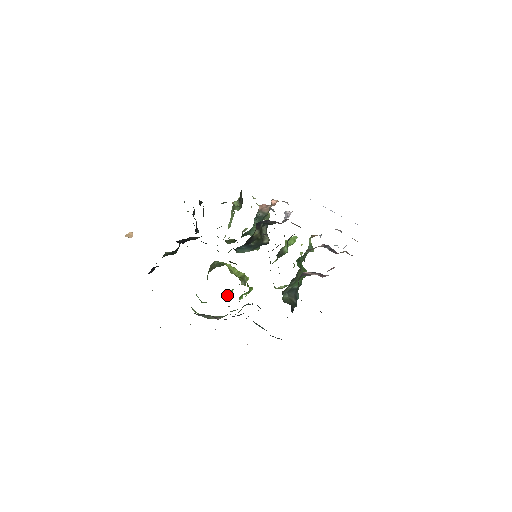
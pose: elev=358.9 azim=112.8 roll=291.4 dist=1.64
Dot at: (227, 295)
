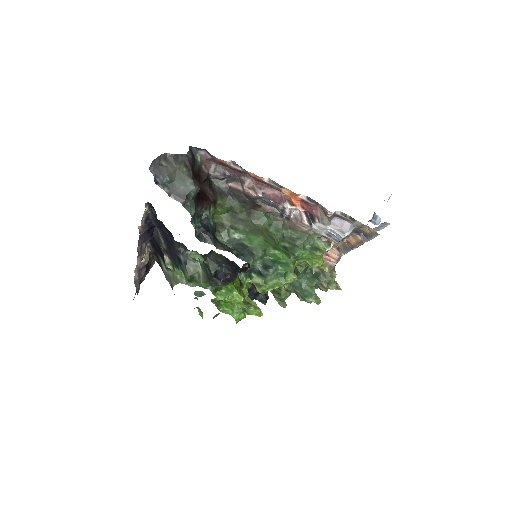
Dot at: (223, 311)
